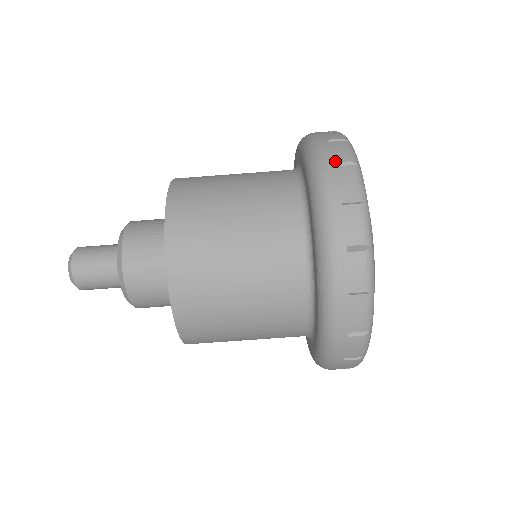
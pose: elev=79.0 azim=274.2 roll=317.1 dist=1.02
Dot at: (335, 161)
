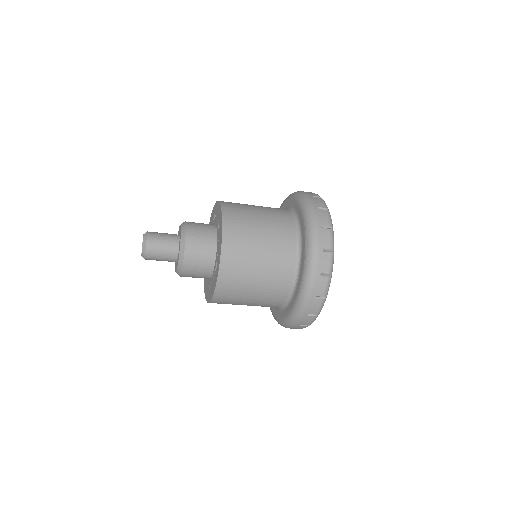
Dot at: occluded
